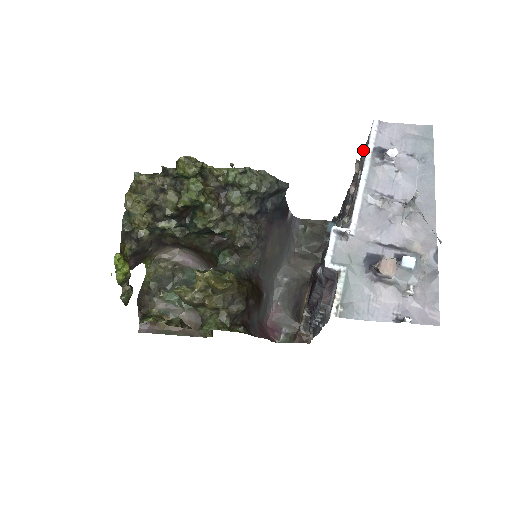
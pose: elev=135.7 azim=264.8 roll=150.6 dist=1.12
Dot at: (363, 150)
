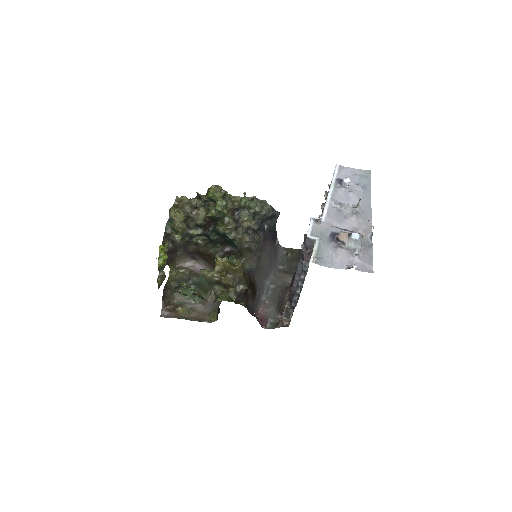
Dot at: occluded
